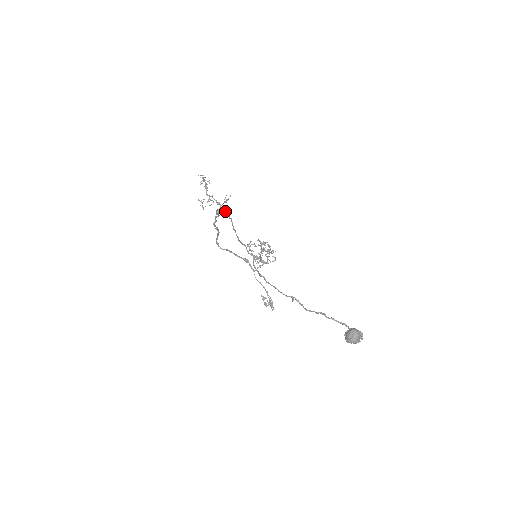
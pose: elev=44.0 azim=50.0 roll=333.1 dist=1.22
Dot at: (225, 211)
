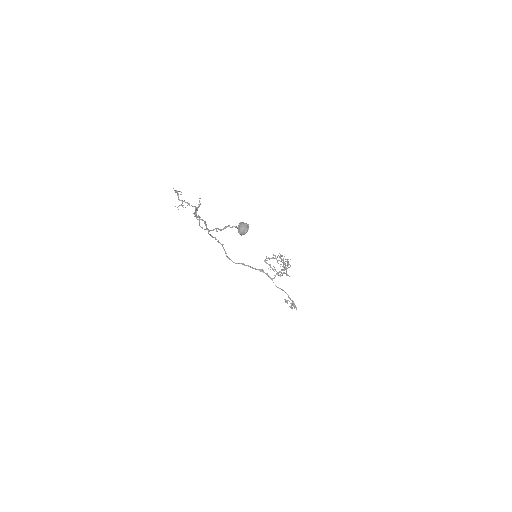
Dot at: (195, 208)
